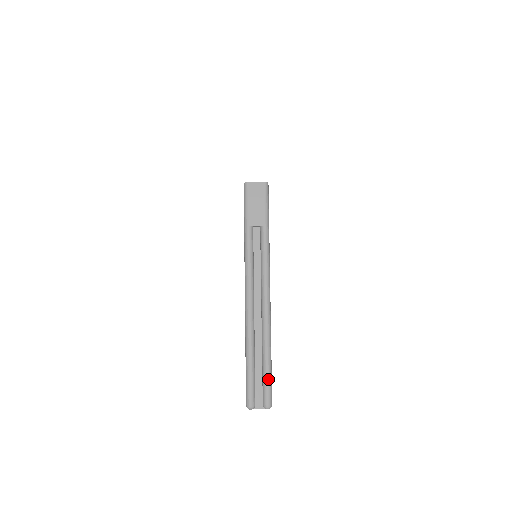
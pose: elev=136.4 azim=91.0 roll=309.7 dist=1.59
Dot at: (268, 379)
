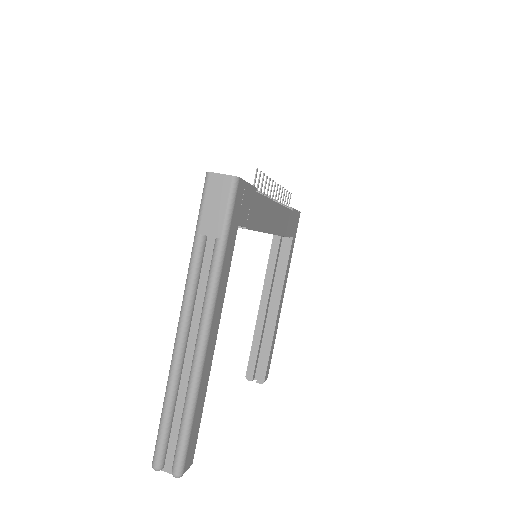
Dot at: (182, 442)
